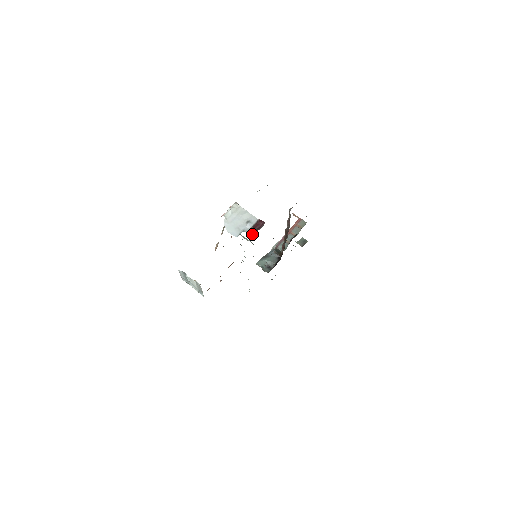
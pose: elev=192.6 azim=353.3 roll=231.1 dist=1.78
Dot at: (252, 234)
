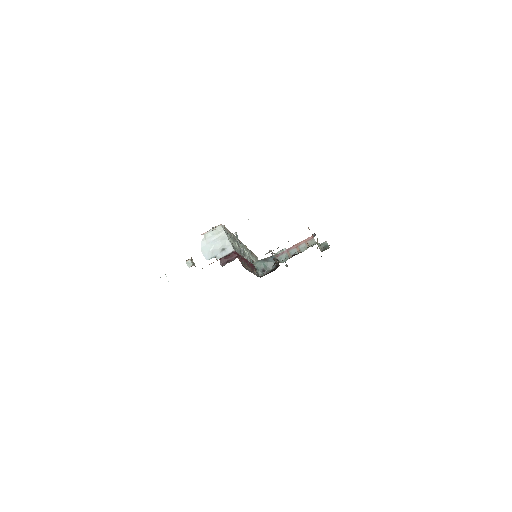
Dot at: (221, 264)
